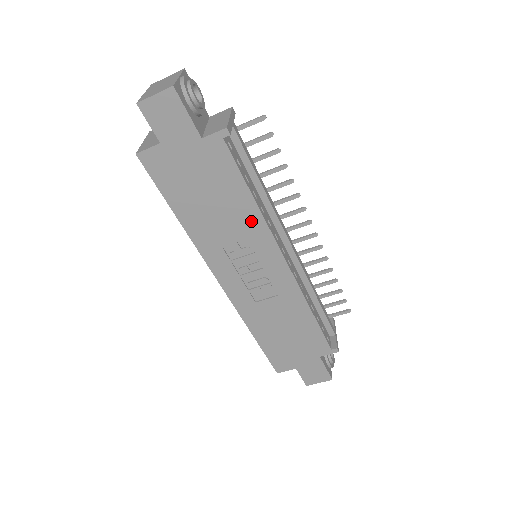
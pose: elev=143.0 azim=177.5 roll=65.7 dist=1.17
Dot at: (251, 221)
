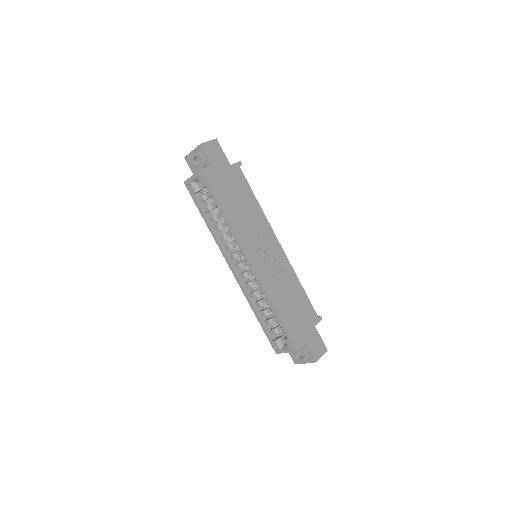
Dot at: (258, 215)
